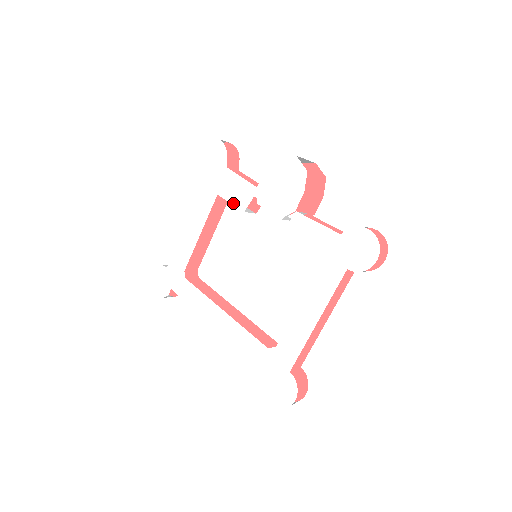
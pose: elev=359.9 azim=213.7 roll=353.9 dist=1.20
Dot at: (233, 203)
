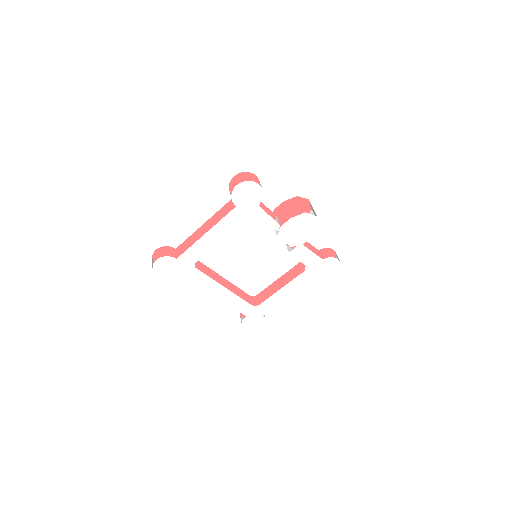
Dot at: (256, 230)
